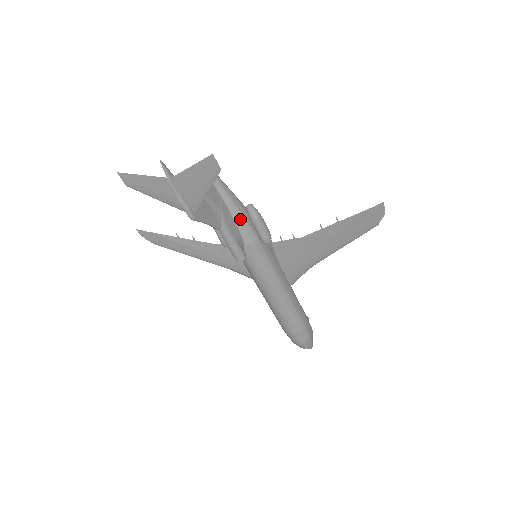
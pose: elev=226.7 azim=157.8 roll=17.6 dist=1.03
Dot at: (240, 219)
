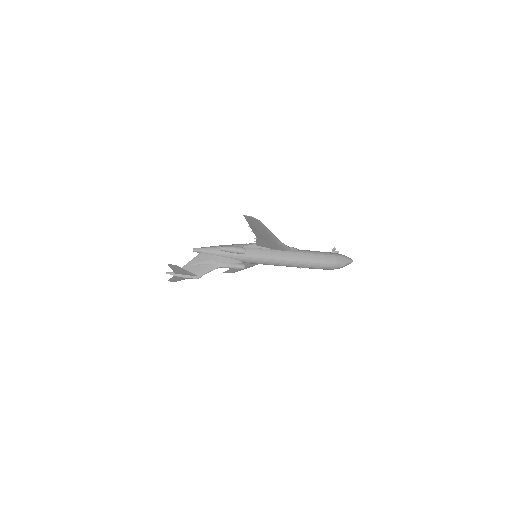
Dot at: (225, 255)
